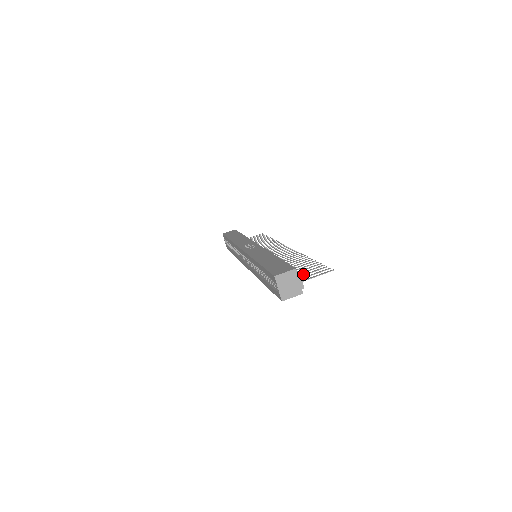
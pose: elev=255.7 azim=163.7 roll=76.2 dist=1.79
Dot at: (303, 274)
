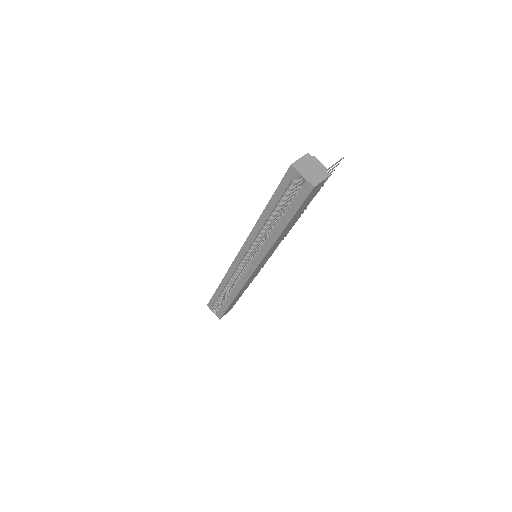
Dot at: occluded
